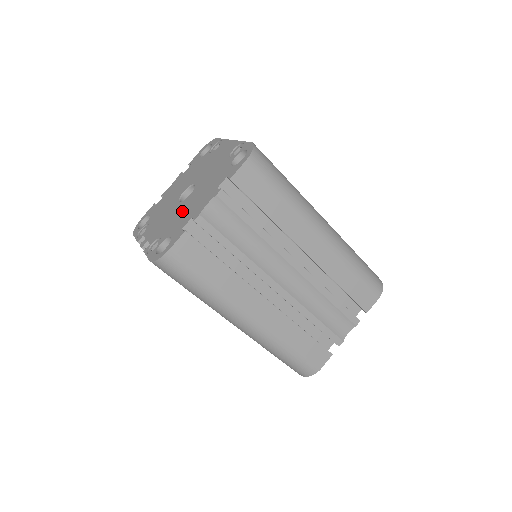
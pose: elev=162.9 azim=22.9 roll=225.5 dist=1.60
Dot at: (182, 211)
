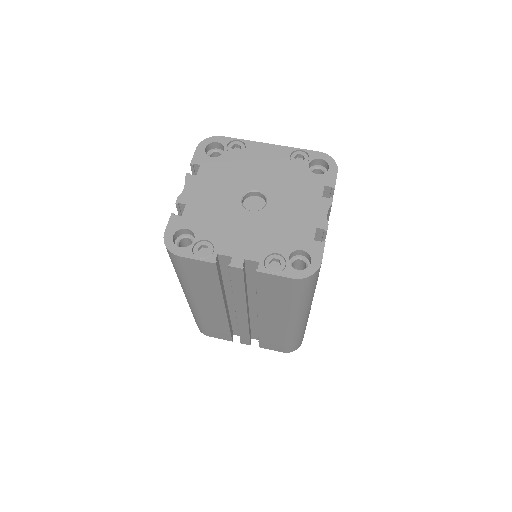
Dot at: (281, 221)
